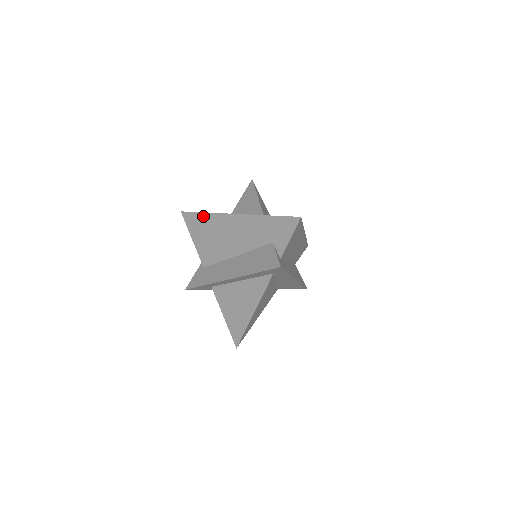
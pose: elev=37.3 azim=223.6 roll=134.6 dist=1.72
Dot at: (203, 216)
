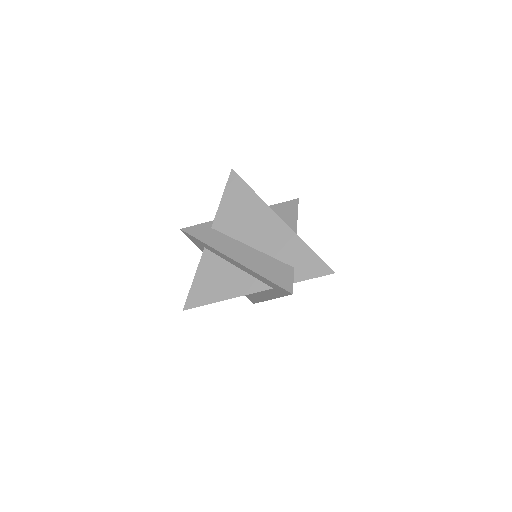
Dot at: (250, 192)
